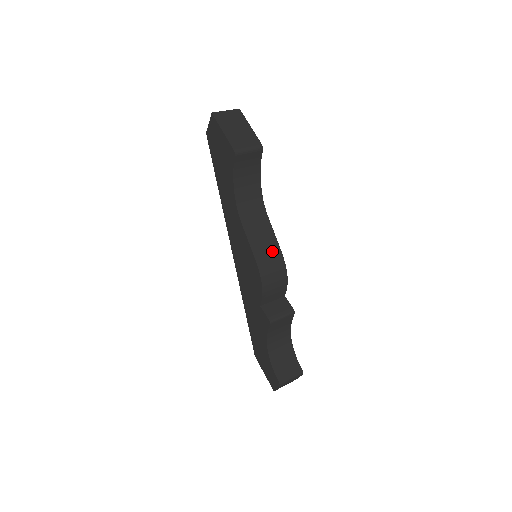
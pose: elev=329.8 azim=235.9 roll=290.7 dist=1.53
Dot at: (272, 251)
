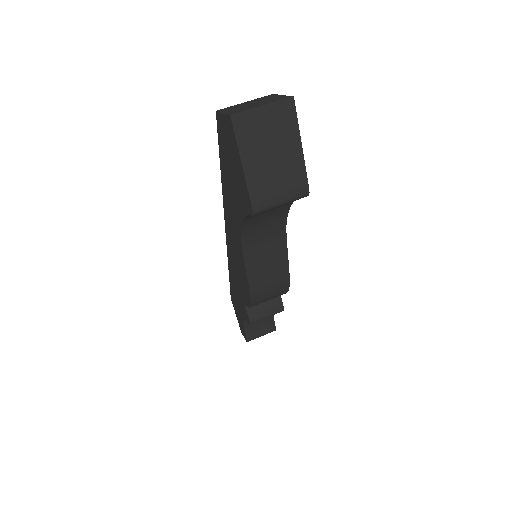
Dot at: (276, 277)
